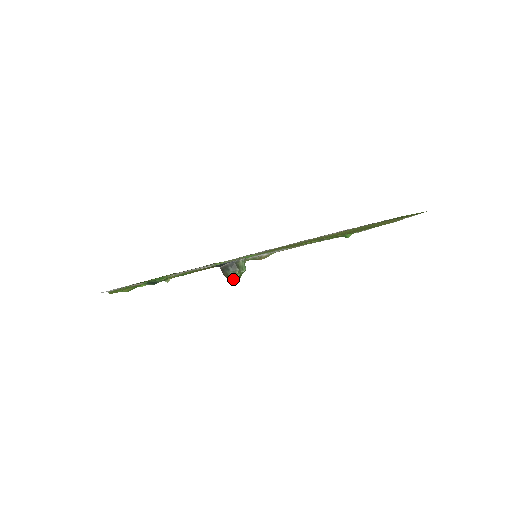
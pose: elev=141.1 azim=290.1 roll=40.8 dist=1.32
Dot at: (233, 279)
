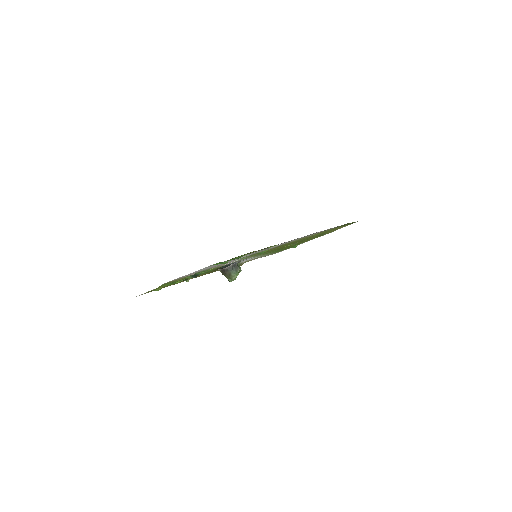
Dot at: (234, 277)
